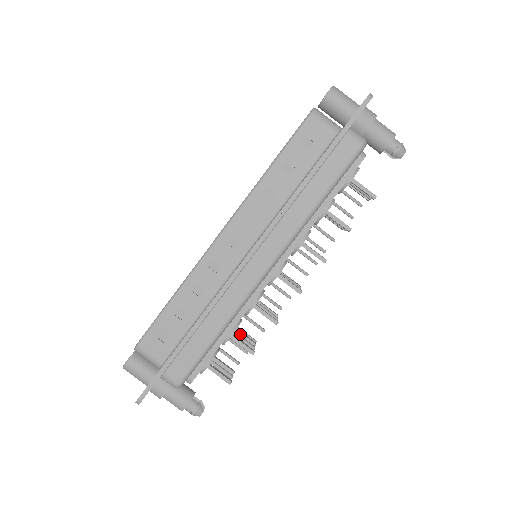
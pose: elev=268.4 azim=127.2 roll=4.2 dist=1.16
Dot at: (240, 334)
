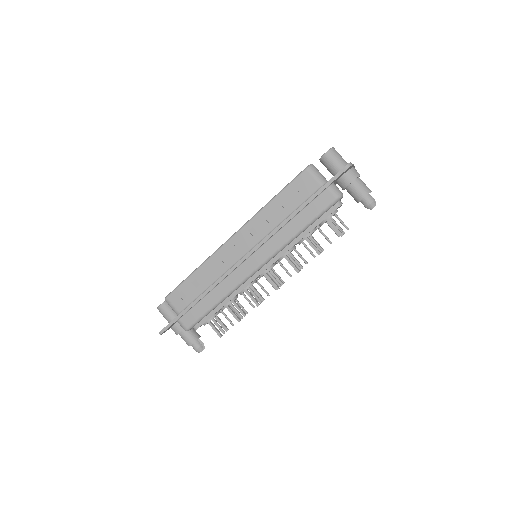
Dot at: (236, 306)
